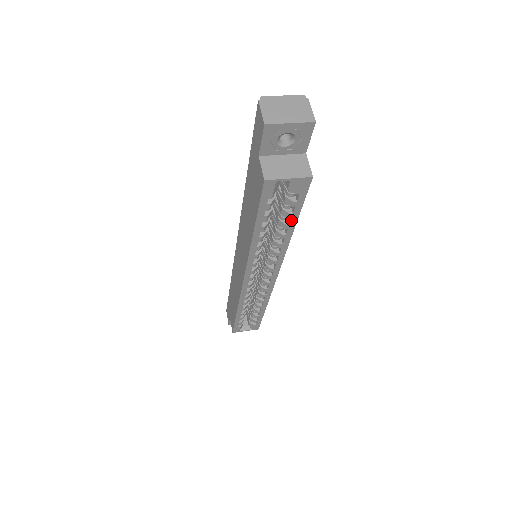
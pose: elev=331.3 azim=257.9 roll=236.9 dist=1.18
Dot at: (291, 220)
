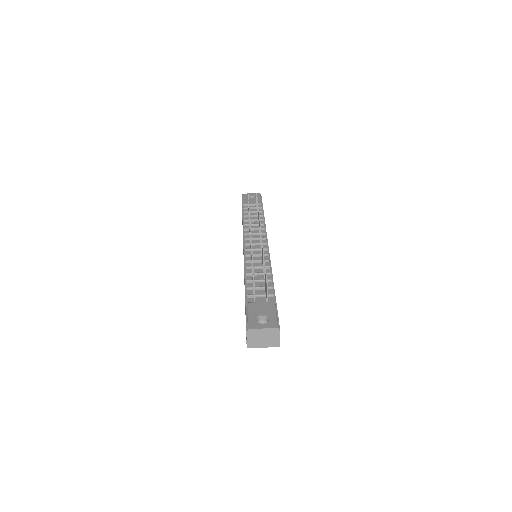
Dot at: occluded
